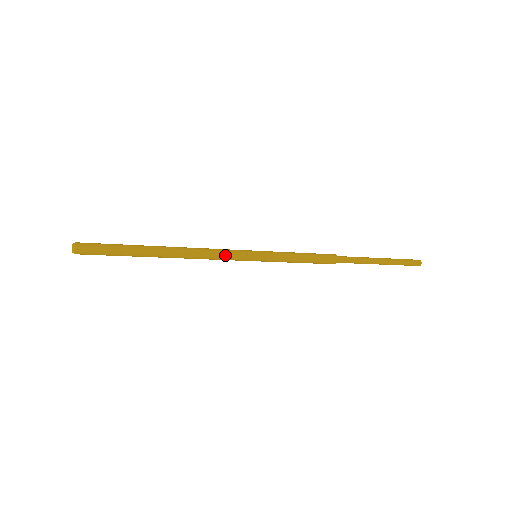
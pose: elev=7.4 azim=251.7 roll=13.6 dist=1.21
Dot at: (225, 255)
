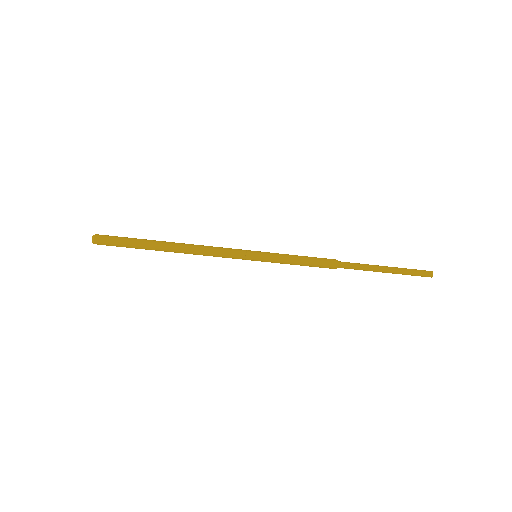
Dot at: (225, 250)
